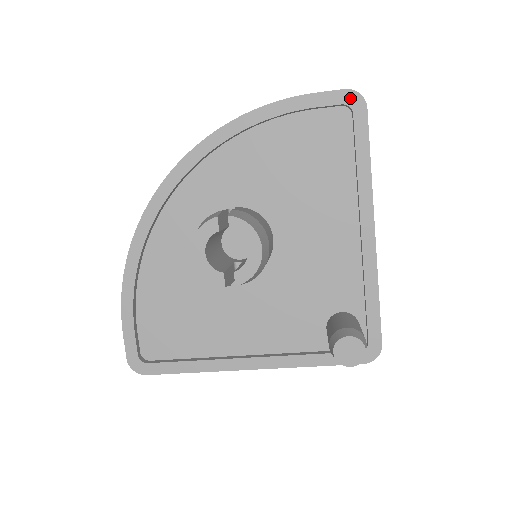
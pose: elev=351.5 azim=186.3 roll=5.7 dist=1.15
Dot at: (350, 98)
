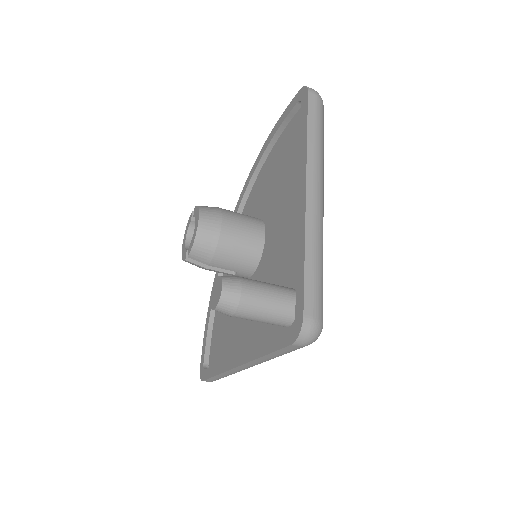
Dot at: (301, 94)
